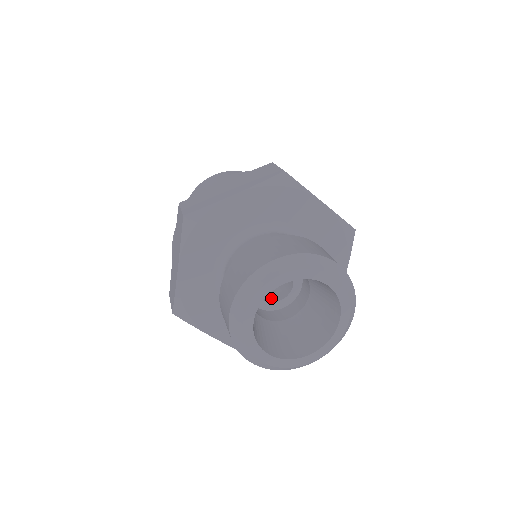
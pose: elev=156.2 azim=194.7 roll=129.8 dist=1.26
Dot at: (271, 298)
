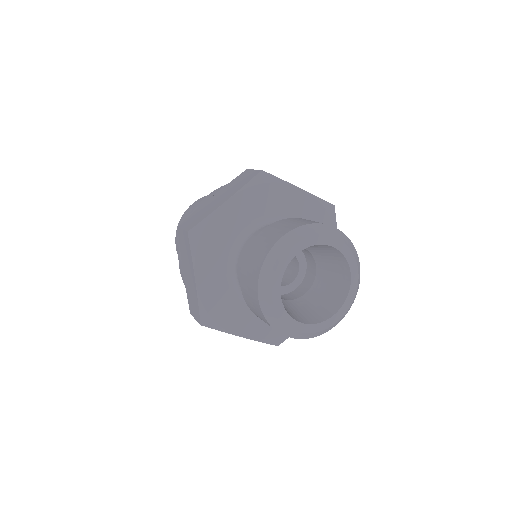
Dot at: (283, 283)
